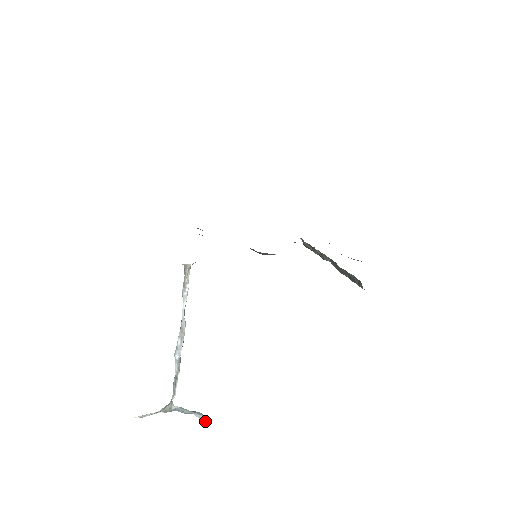
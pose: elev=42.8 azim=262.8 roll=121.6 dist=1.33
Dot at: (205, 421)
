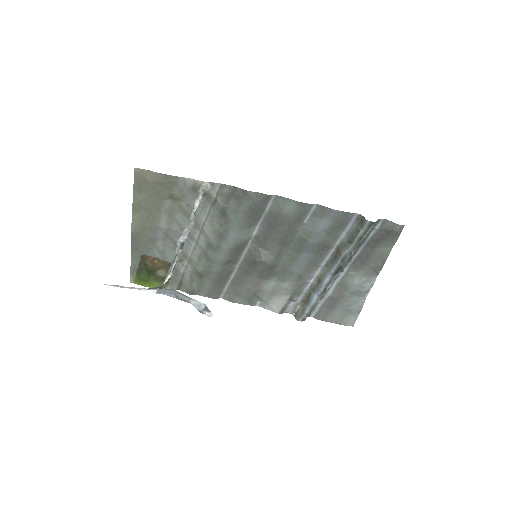
Dot at: (207, 311)
